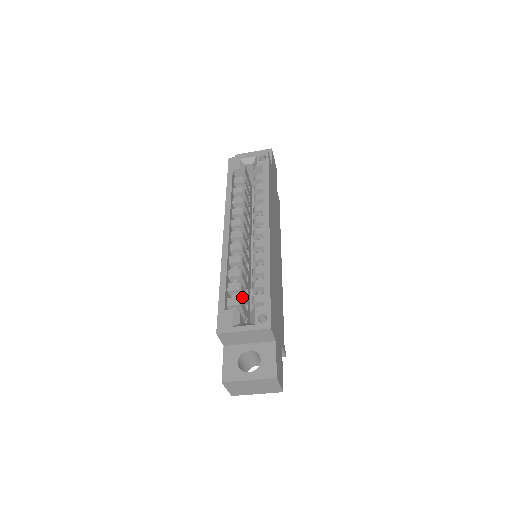
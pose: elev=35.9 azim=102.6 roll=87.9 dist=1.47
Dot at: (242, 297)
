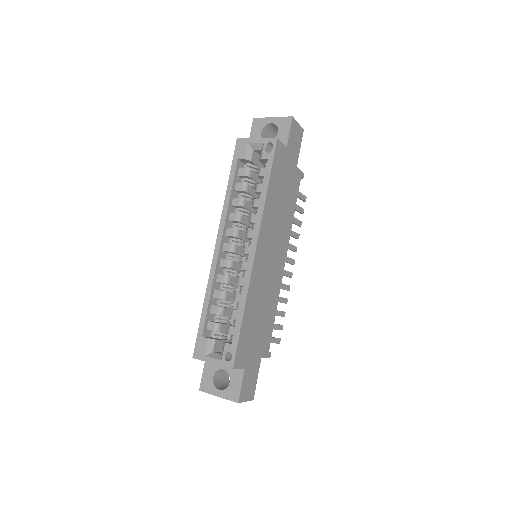
Dot at: (224, 317)
